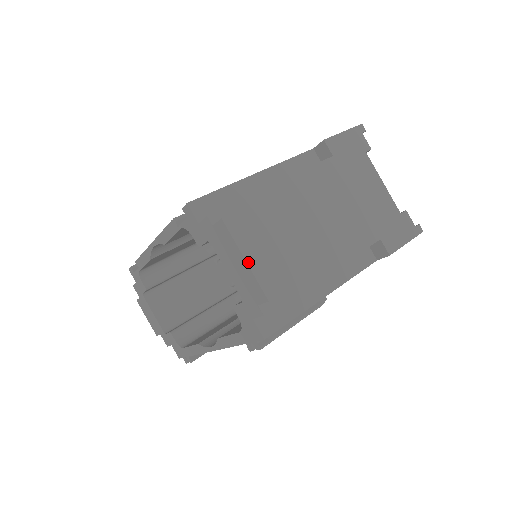
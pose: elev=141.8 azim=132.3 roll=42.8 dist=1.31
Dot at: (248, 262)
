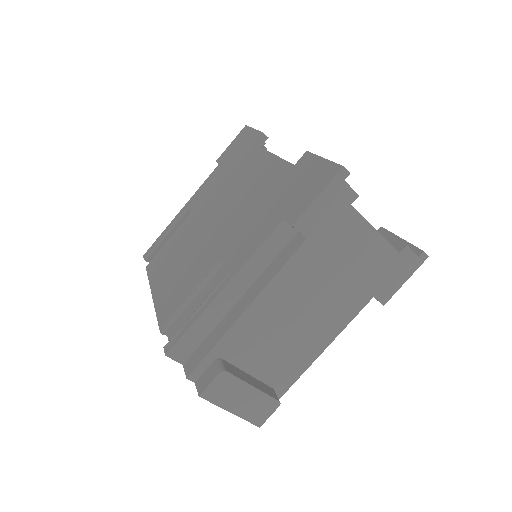
Dot at: (234, 413)
